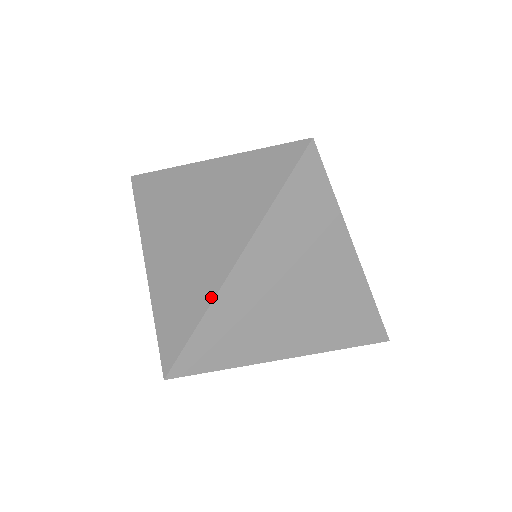
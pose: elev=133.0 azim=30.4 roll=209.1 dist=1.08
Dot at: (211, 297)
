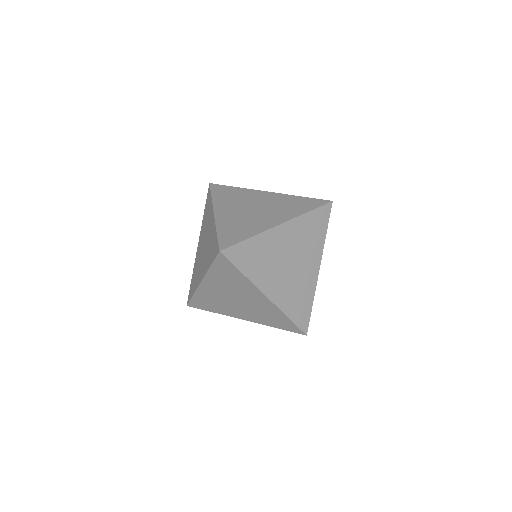
Dot at: (196, 288)
